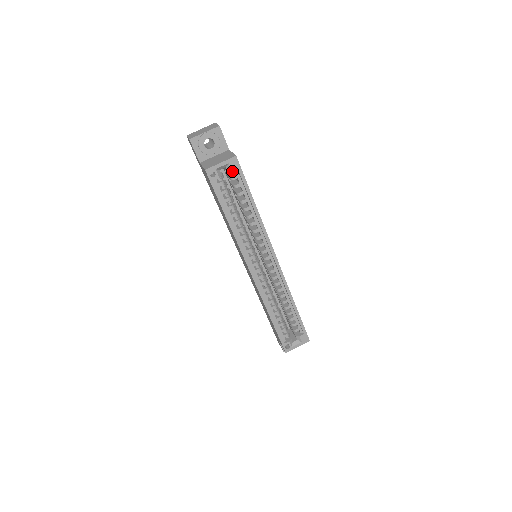
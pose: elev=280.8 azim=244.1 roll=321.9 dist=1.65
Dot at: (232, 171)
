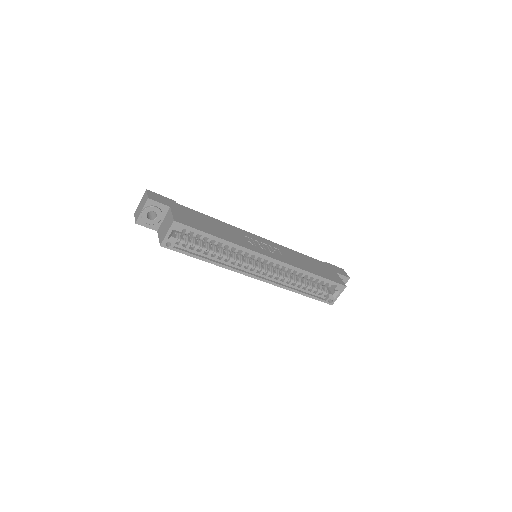
Dot at: (180, 232)
